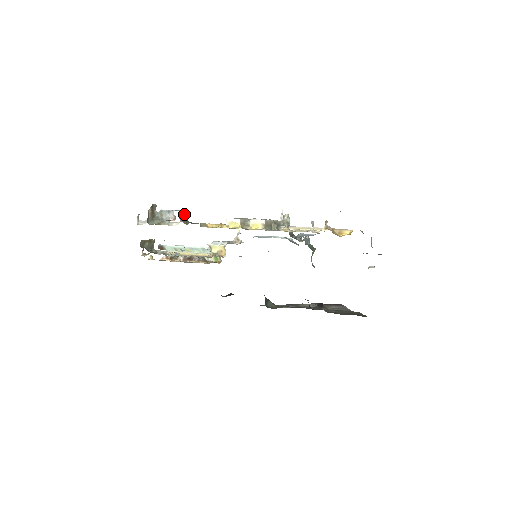
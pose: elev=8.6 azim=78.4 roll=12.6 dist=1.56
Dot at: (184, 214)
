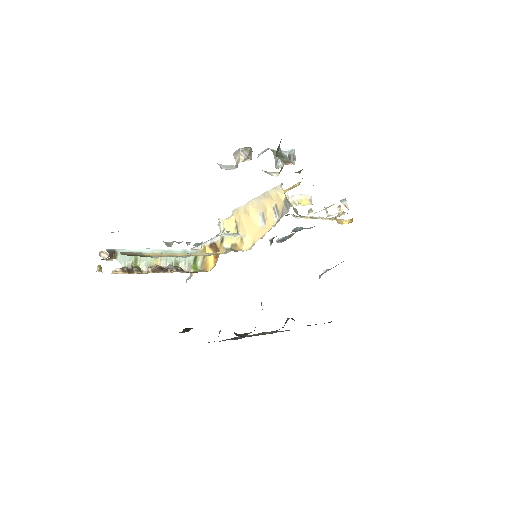
Dot at: occluded
